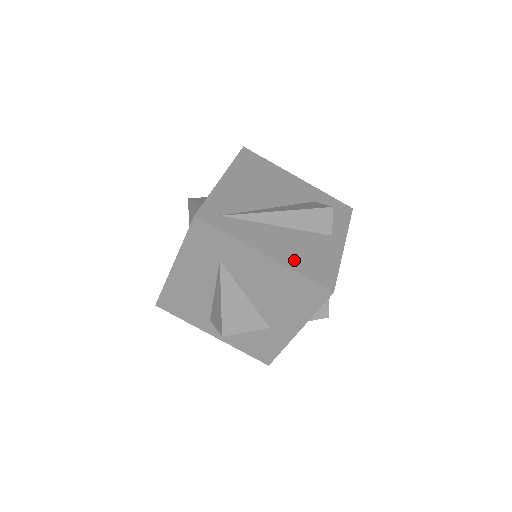
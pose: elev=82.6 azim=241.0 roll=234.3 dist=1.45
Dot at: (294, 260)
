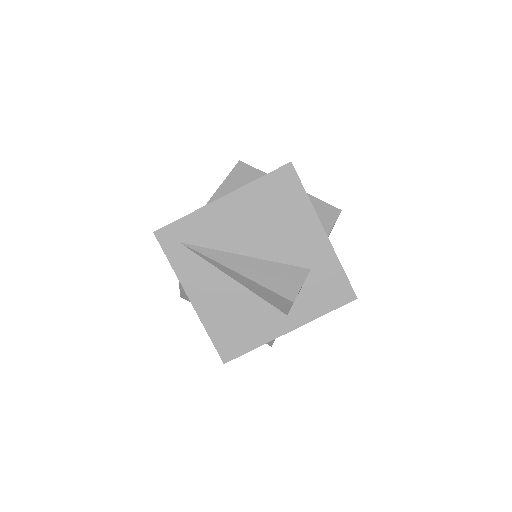
Dot at: (214, 318)
